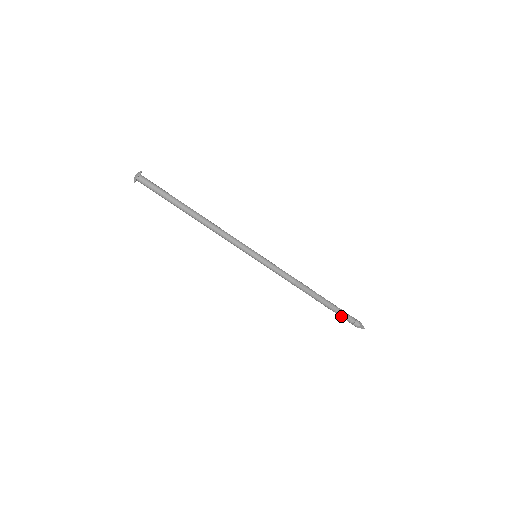
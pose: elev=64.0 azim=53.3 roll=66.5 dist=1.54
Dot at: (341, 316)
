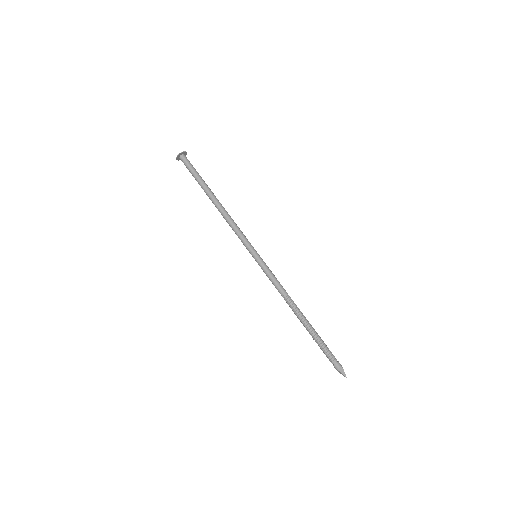
Dot at: (325, 349)
